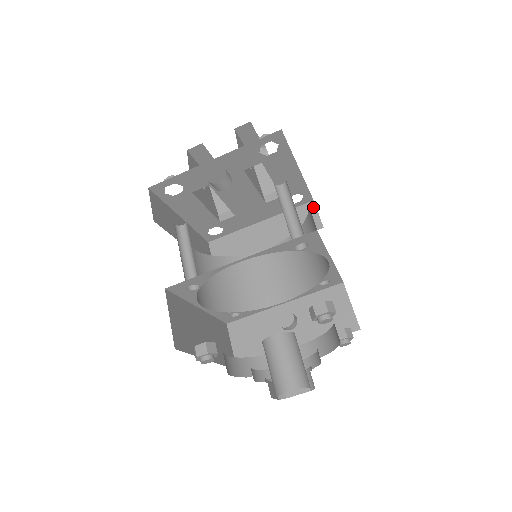
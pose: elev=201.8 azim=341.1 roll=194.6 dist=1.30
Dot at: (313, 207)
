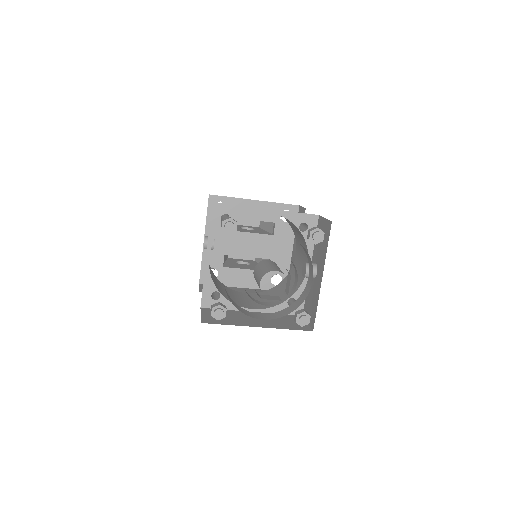
Dot at: (300, 208)
